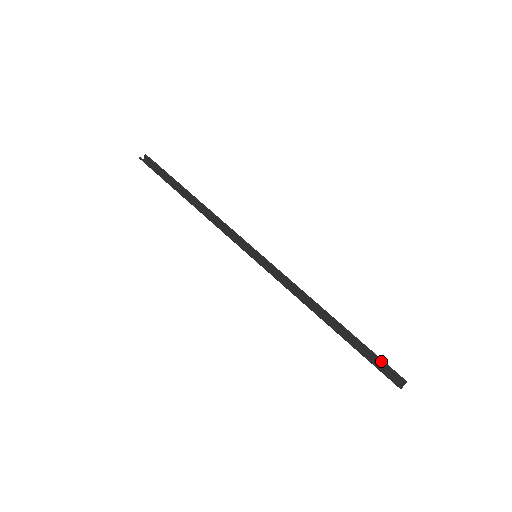
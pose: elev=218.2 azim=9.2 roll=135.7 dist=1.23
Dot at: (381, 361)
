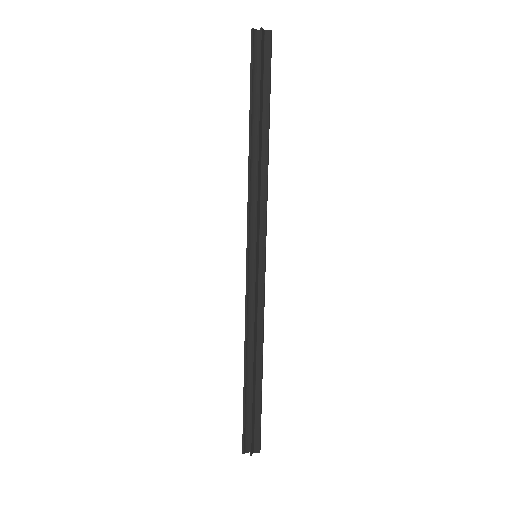
Dot at: (250, 428)
